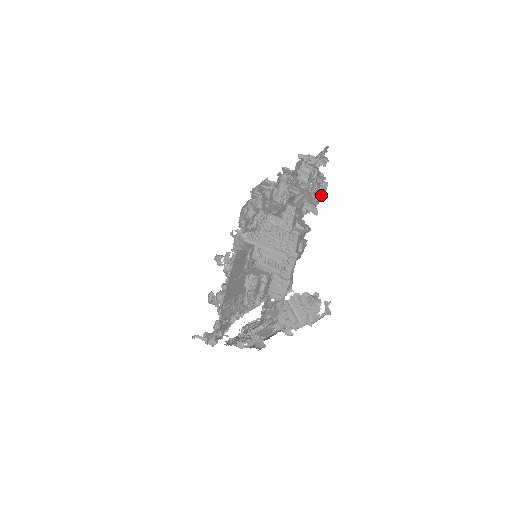
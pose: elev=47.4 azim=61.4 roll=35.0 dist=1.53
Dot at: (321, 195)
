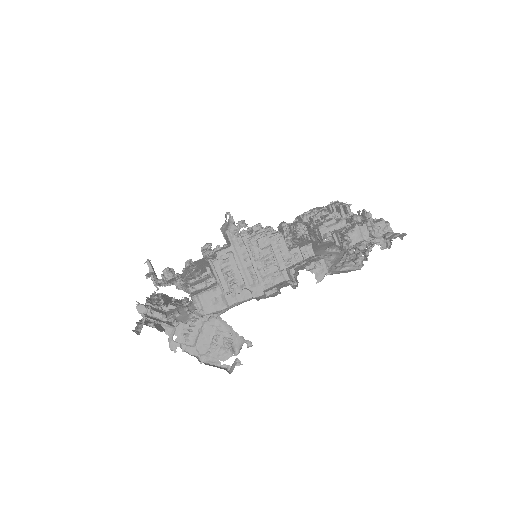
Dot at: (346, 270)
